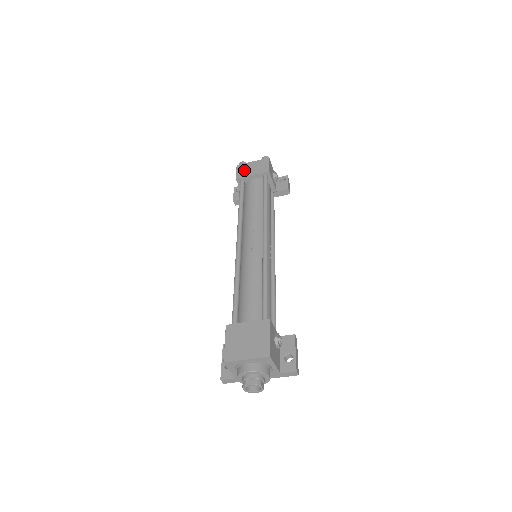
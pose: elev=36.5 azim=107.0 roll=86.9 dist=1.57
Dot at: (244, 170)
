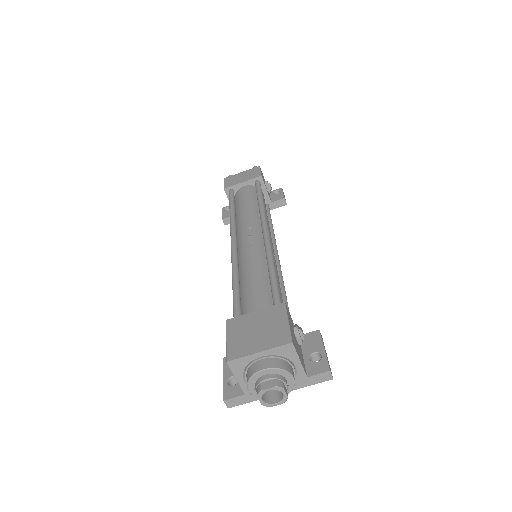
Dot at: (232, 180)
